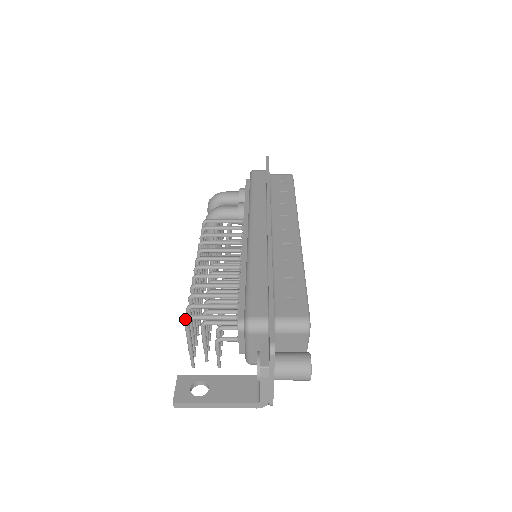
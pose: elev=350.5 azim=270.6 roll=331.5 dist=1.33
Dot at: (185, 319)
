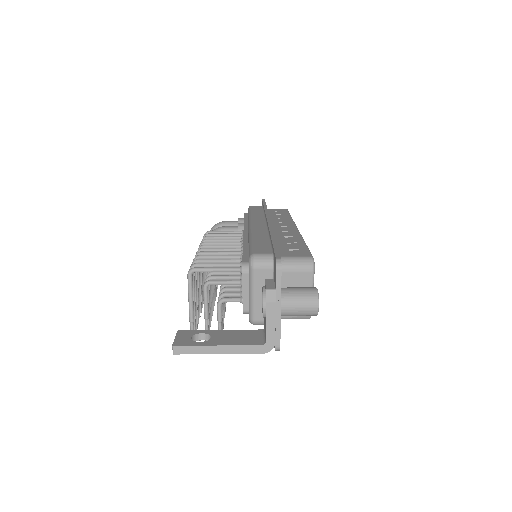
Dot at: (189, 271)
